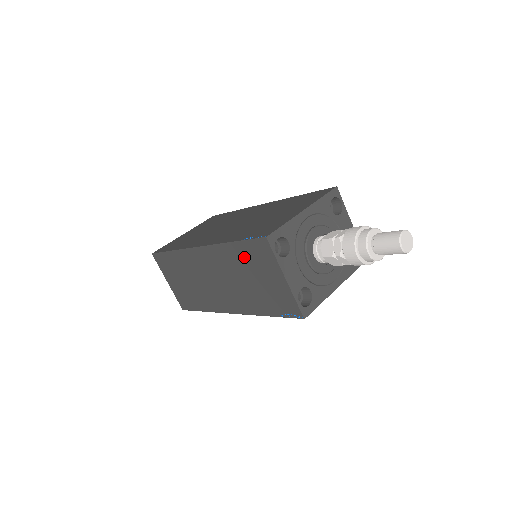
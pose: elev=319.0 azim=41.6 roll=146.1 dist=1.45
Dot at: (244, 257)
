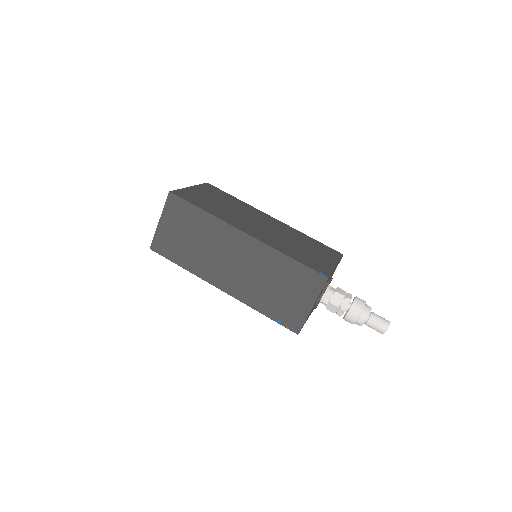
Dot at: (290, 272)
